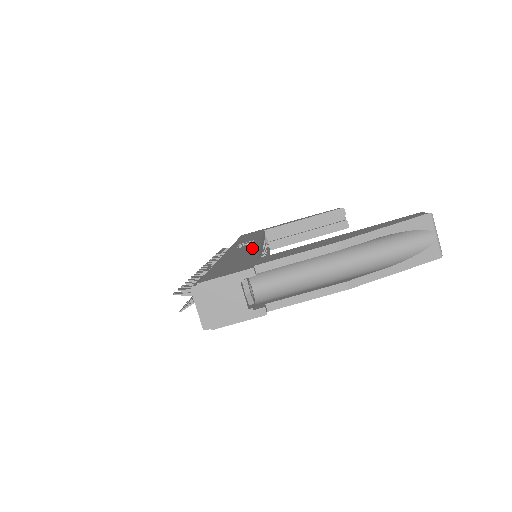
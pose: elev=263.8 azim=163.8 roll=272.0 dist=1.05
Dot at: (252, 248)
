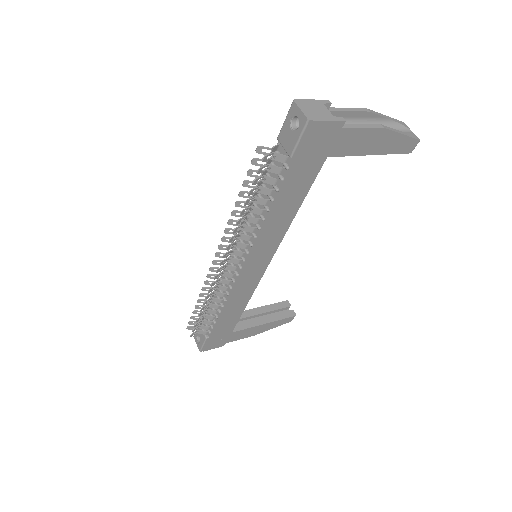
Dot at: occluded
